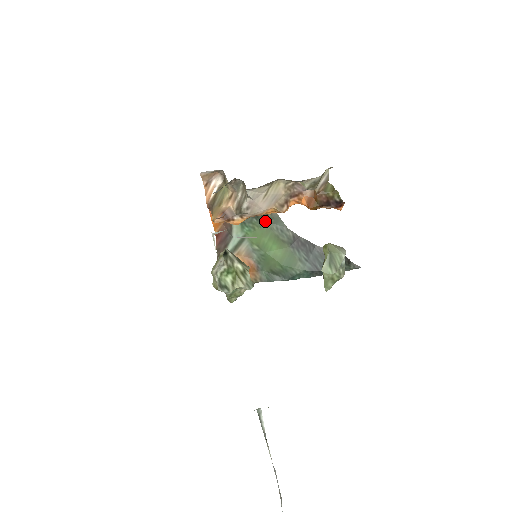
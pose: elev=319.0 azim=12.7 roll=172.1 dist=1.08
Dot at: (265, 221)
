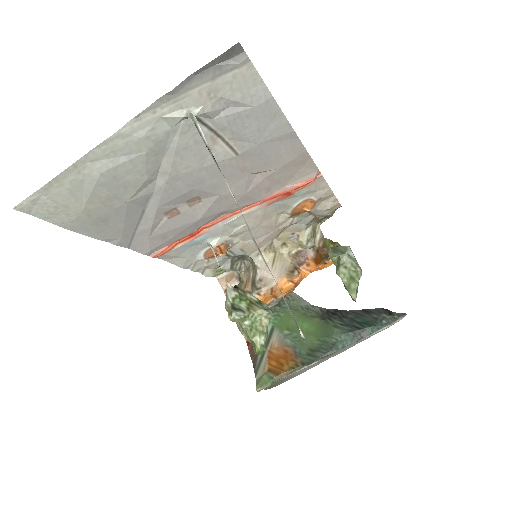
Dot at: (288, 305)
